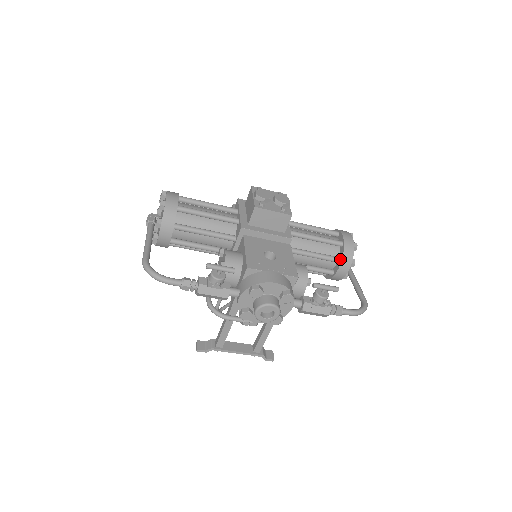
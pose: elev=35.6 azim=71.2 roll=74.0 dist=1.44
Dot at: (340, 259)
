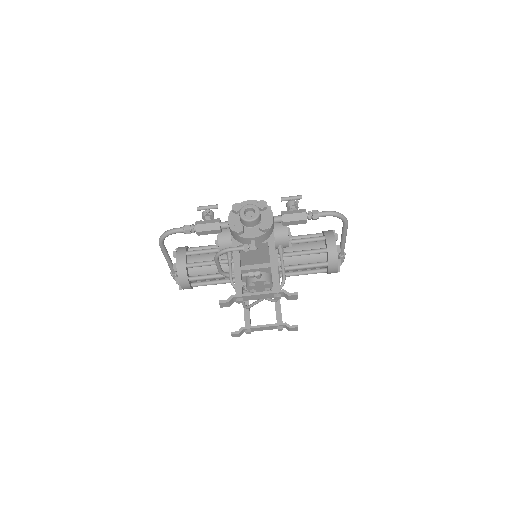
Dot at: (323, 236)
